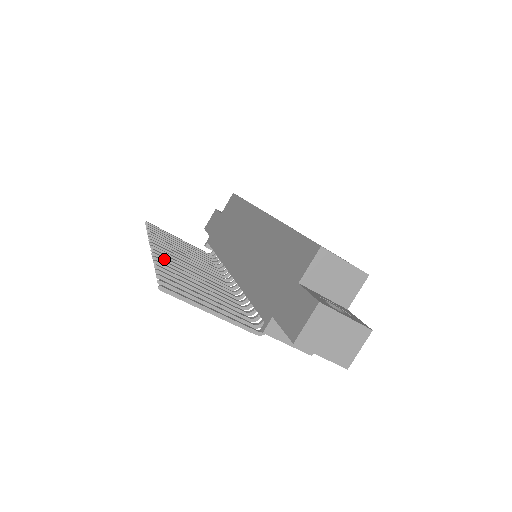
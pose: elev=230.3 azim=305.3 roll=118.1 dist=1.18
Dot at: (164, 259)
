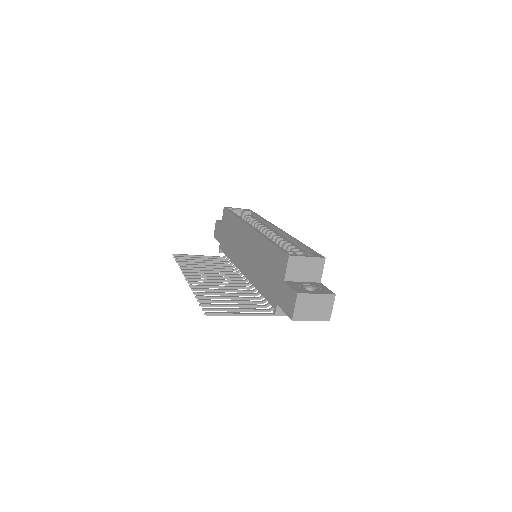
Dot at: (198, 286)
